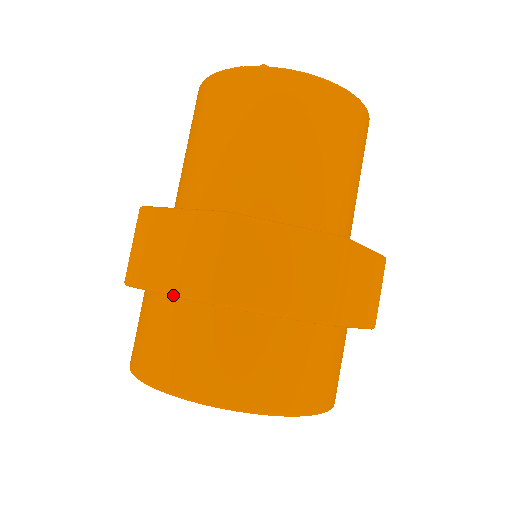
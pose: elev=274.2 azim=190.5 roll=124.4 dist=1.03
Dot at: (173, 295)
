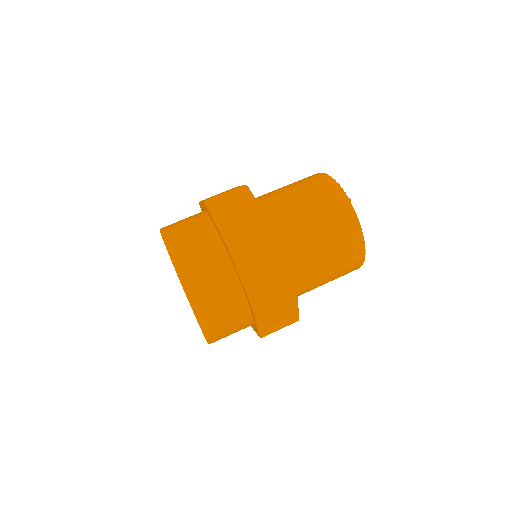
Dot at: (219, 228)
